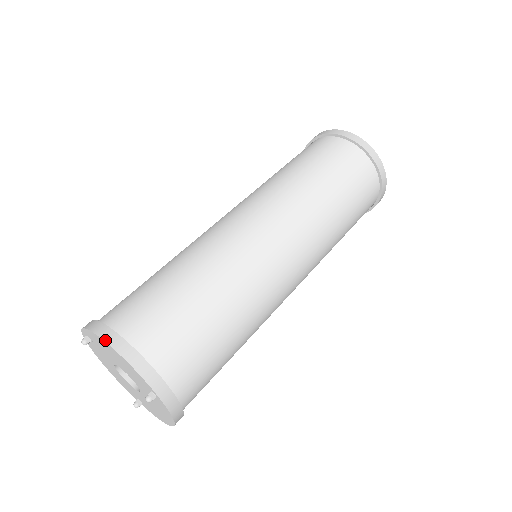
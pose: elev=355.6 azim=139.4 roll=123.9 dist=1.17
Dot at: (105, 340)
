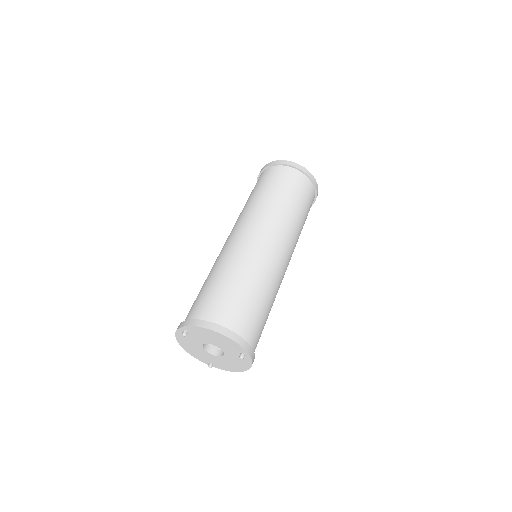
Dot at: (213, 330)
